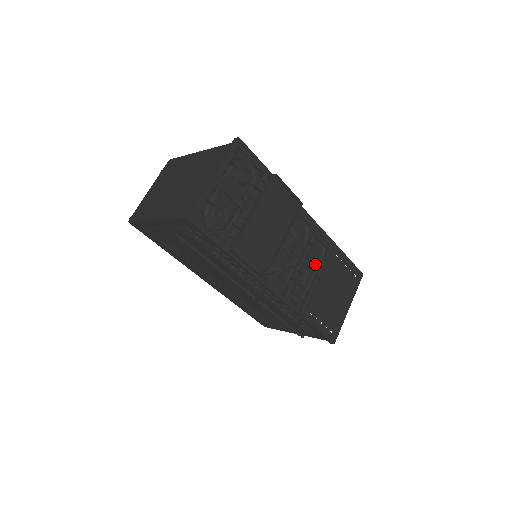
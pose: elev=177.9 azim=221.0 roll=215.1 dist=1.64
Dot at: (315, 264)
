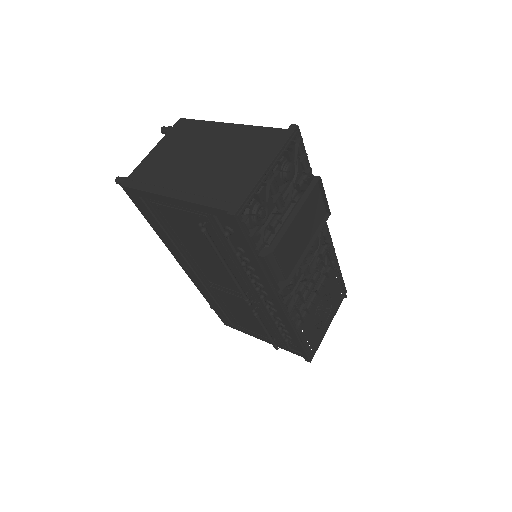
Dot at: (318, 278)
